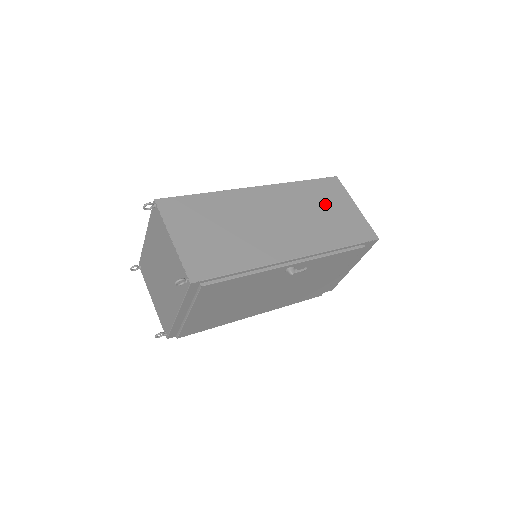
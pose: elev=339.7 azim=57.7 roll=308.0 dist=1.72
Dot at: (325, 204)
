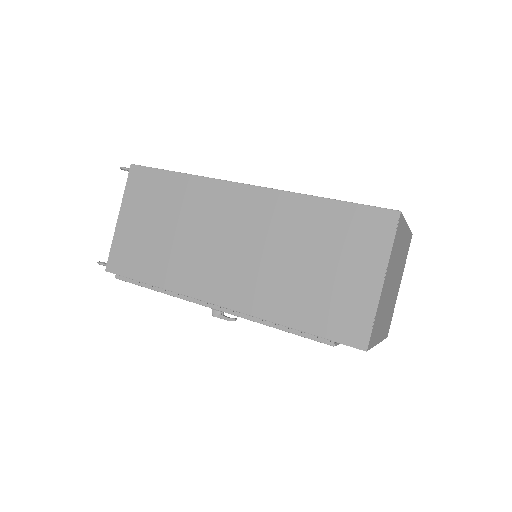
Dot at: (326, 252)
